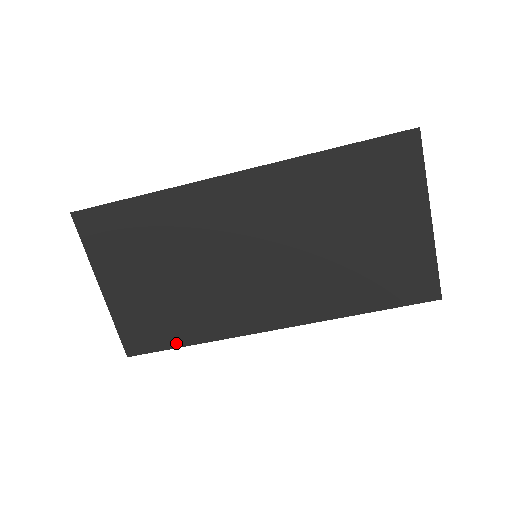
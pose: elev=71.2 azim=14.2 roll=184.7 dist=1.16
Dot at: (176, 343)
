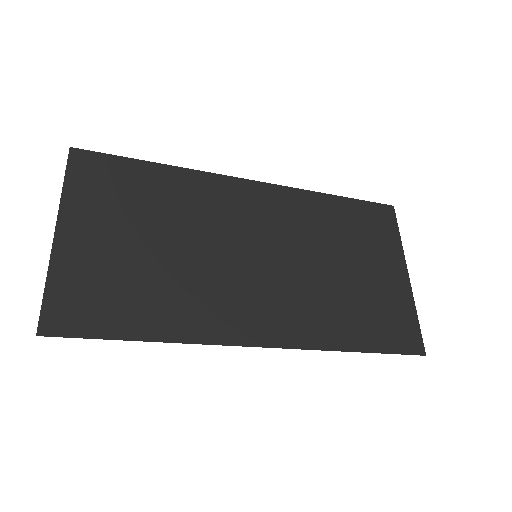
Dot at: (124, 332)
